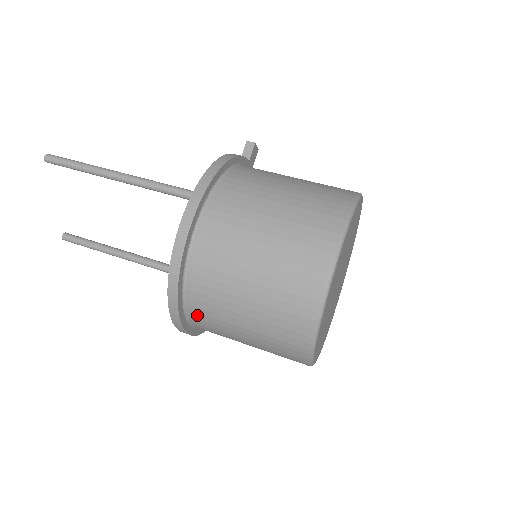
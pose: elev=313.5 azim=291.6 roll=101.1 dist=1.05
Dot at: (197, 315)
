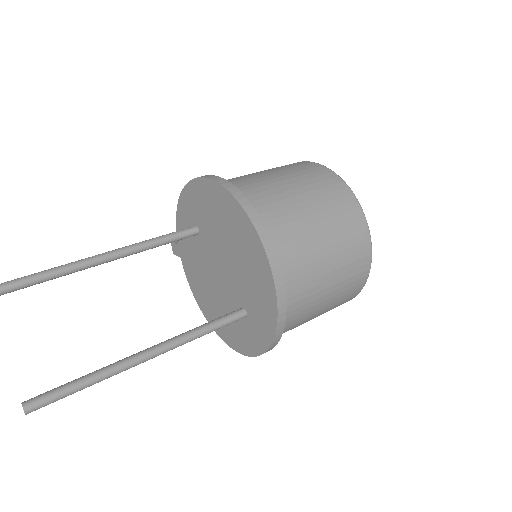
Dot at: (275, 233)
